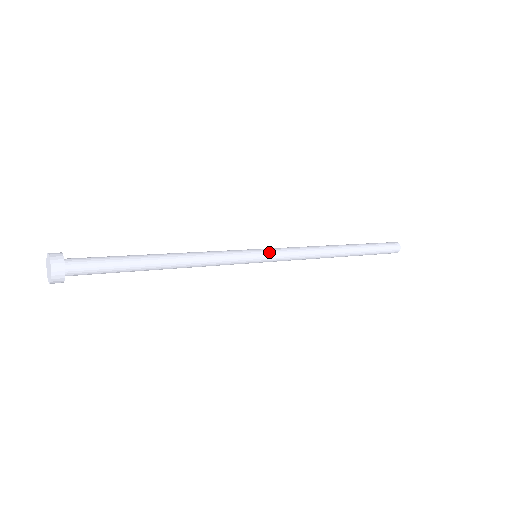
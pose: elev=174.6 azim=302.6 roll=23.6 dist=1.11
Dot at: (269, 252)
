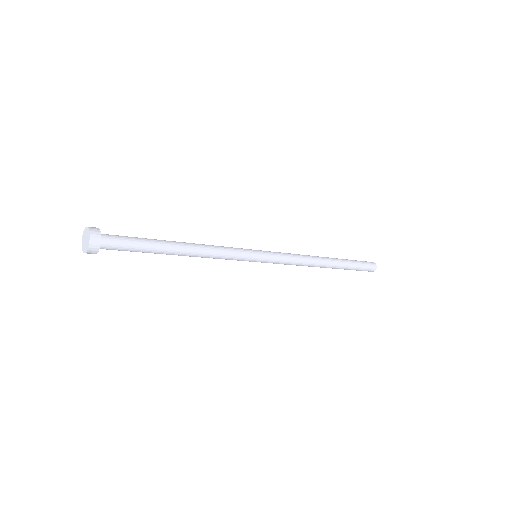
Dot at: (268, 255)
